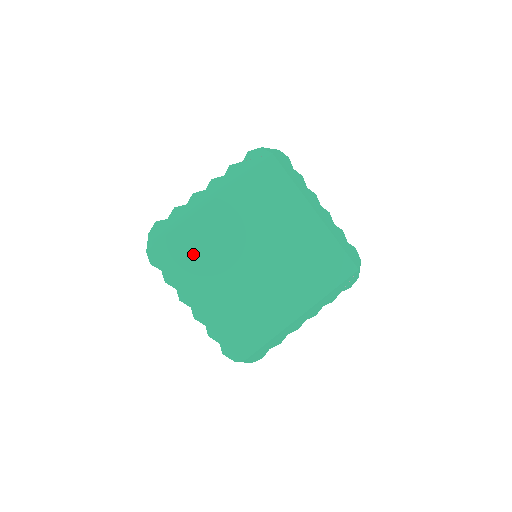
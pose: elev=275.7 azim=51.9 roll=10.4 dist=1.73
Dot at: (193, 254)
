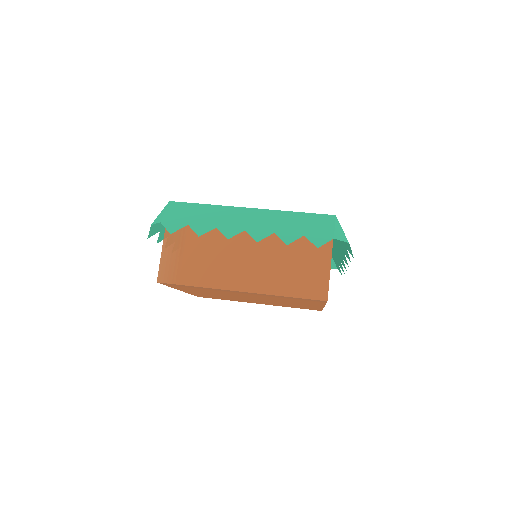
Dot at: occluded
